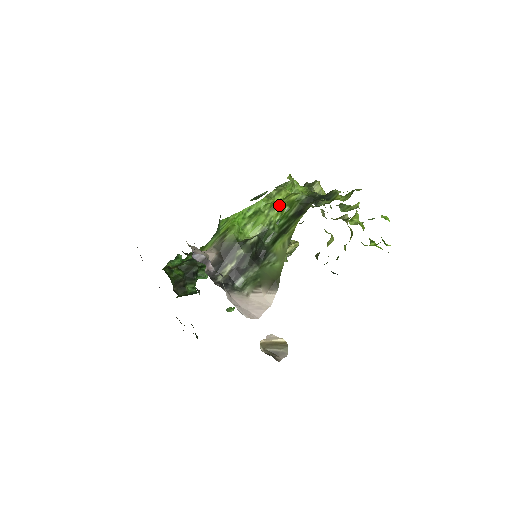
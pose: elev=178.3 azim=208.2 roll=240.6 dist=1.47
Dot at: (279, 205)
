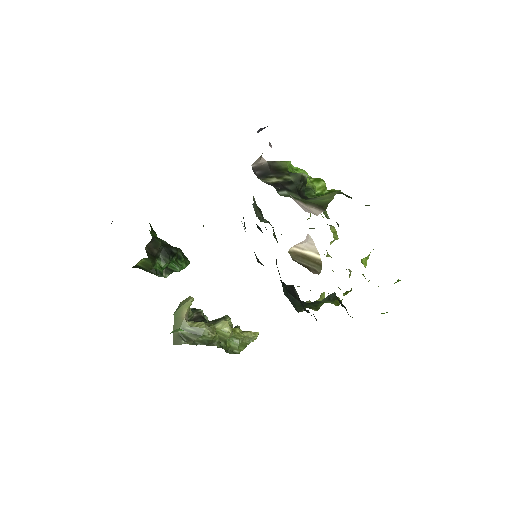
Dot at: (323, 182)
